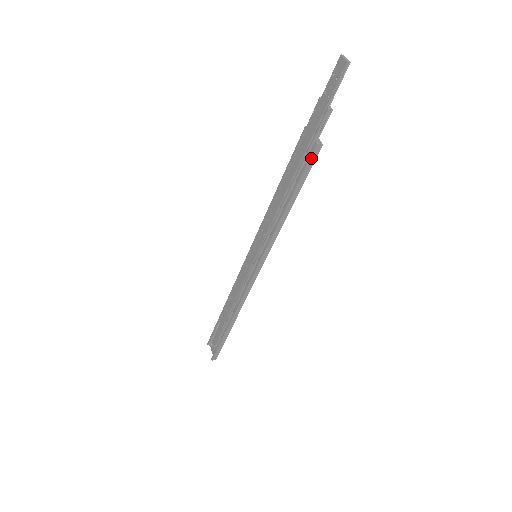
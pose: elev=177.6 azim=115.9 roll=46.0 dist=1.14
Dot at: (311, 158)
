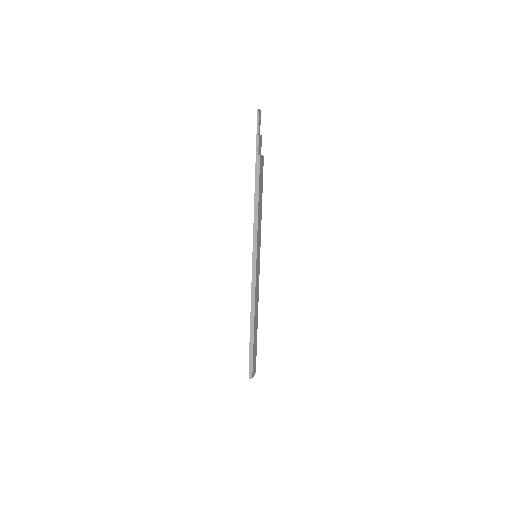
Dot at: (257, 165)
